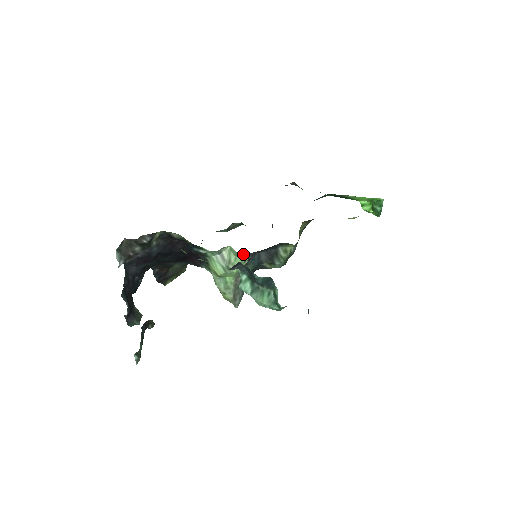
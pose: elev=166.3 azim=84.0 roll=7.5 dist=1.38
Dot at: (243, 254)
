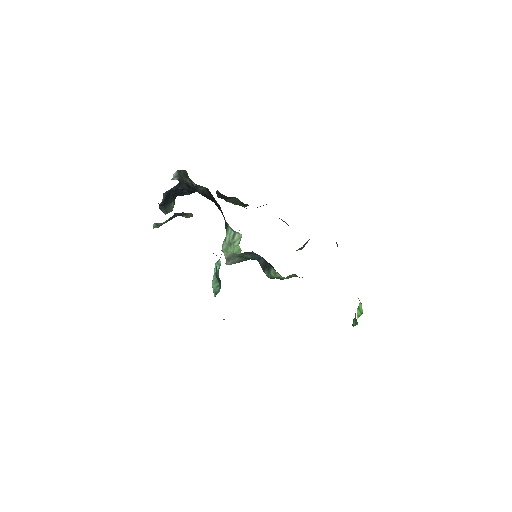
Dot at: occluded
